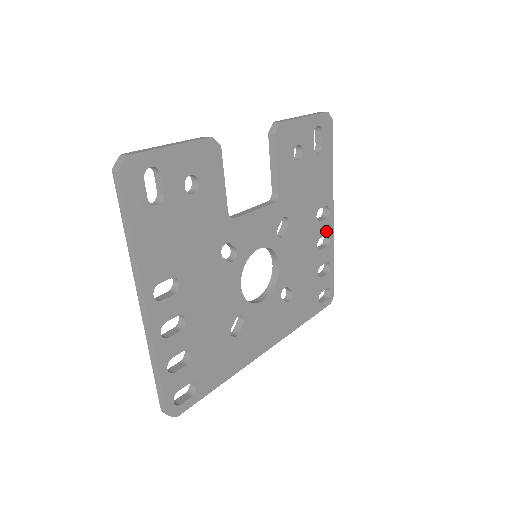
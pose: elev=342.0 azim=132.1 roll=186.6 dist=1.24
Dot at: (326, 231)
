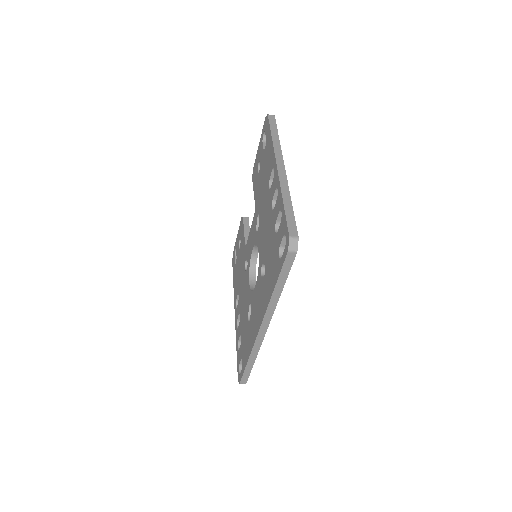
Dot at: occluded
